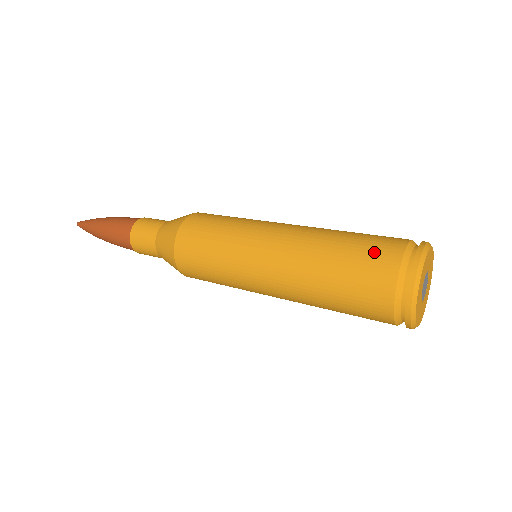
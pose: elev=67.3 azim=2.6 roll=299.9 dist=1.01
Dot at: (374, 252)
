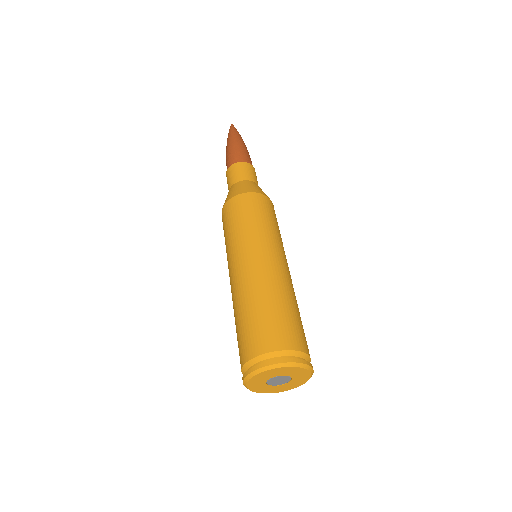
Dot at: (261, 333)
